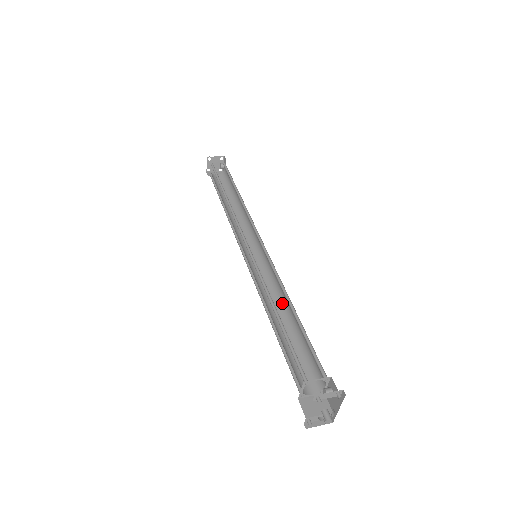
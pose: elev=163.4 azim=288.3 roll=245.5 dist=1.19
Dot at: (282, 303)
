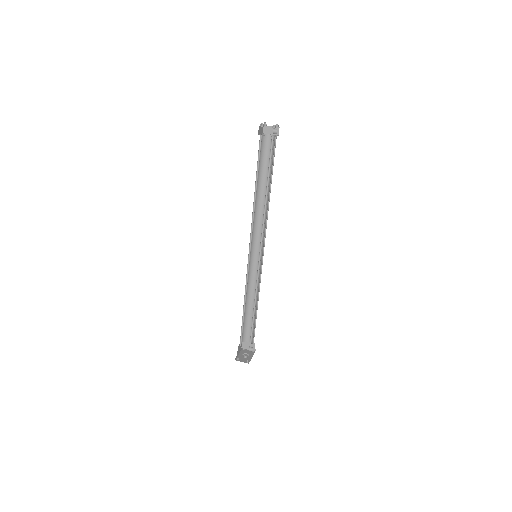
Dot at: (258, 293)
